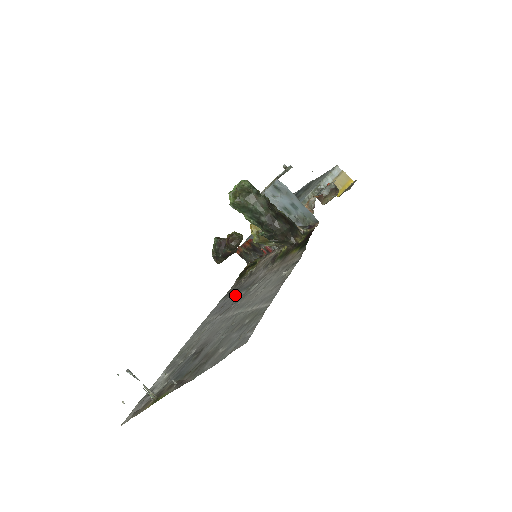
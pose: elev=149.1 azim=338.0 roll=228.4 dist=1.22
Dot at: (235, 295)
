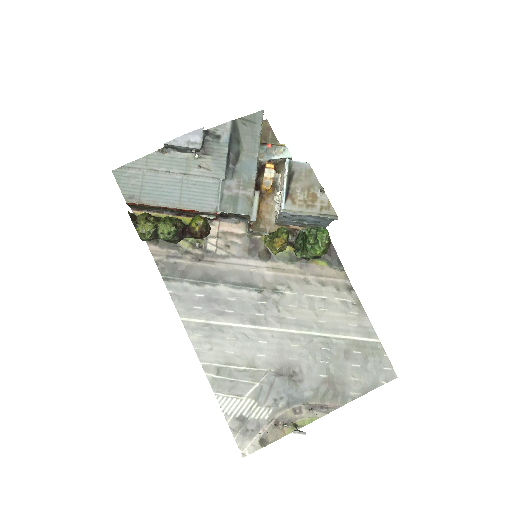
Dot at: (226, 290)
